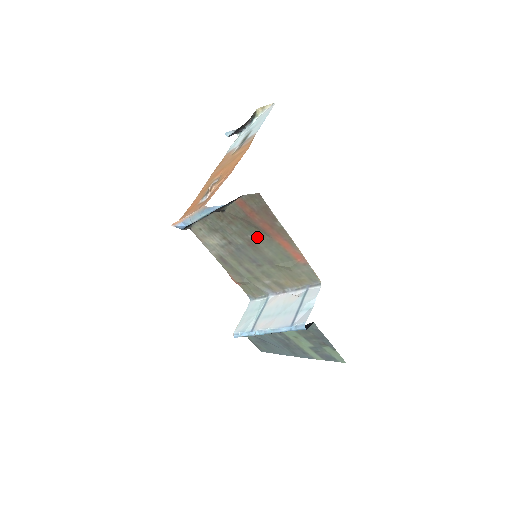
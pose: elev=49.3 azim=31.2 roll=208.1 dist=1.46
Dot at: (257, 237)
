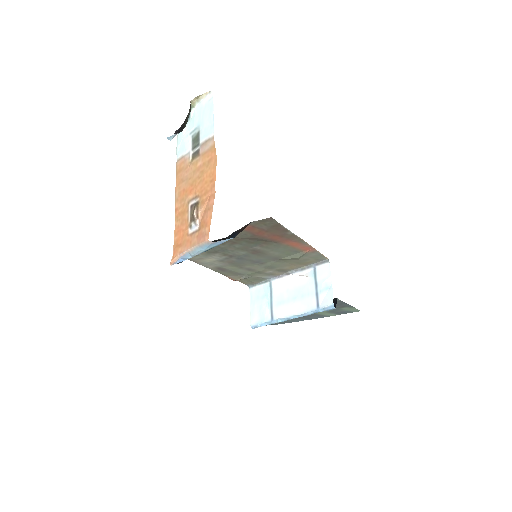
Dot at: (263, 246)
